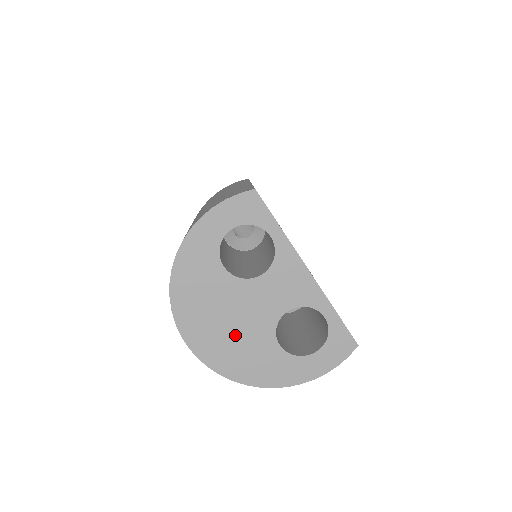
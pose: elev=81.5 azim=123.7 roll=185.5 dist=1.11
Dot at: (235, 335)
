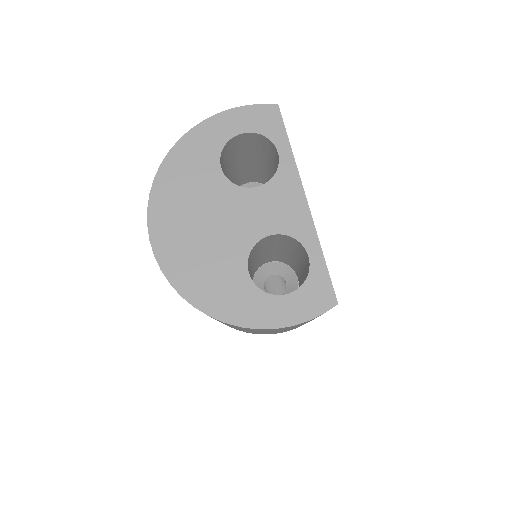
Dot at: (204, 242)
